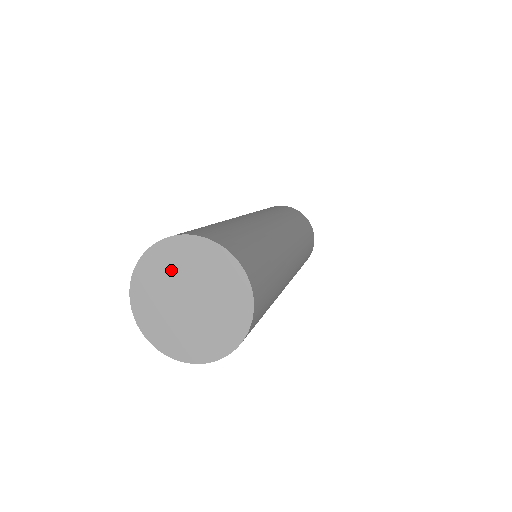
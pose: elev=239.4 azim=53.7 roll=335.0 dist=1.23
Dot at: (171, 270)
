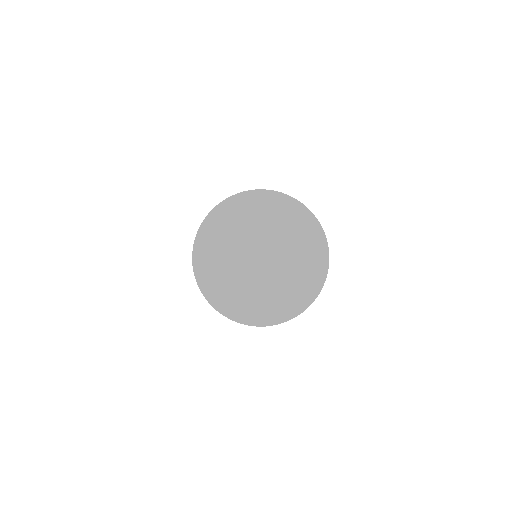
Dot at: (271, 223)
